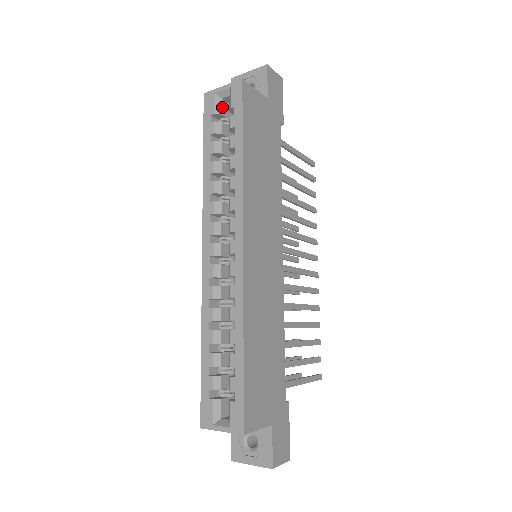
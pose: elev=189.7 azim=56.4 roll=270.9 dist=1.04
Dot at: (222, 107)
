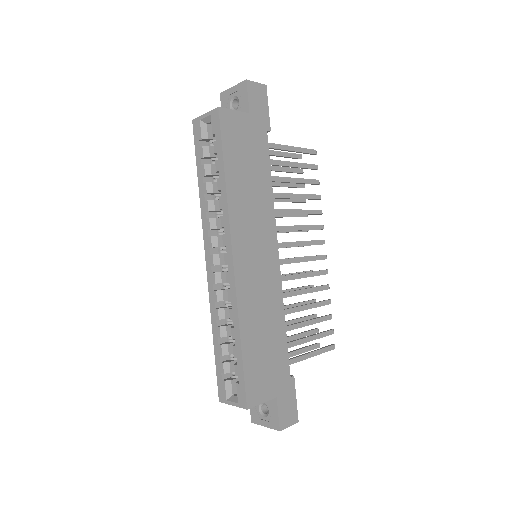
Dot at: (208, 132)
